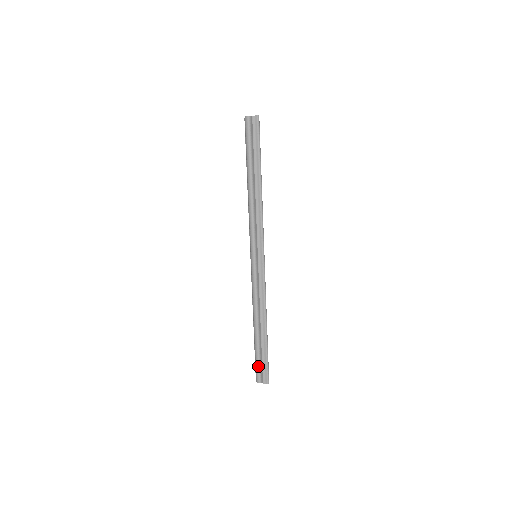
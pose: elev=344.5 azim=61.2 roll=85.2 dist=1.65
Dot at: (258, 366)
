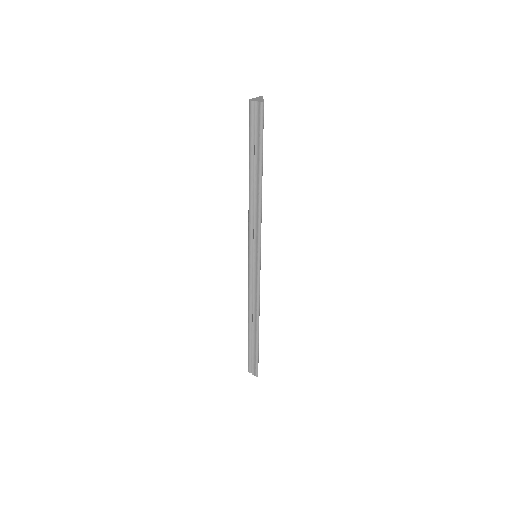
Dot at: (249, 358)
